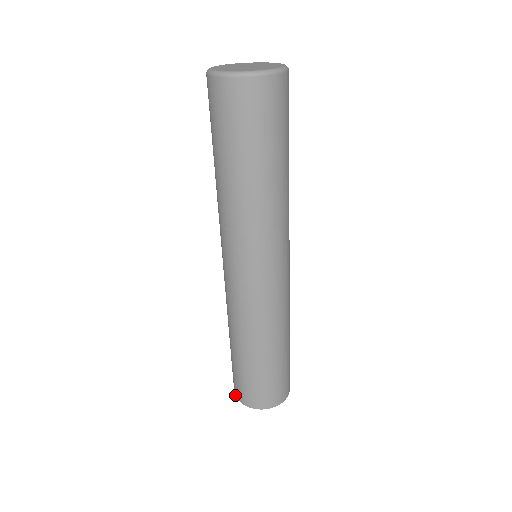
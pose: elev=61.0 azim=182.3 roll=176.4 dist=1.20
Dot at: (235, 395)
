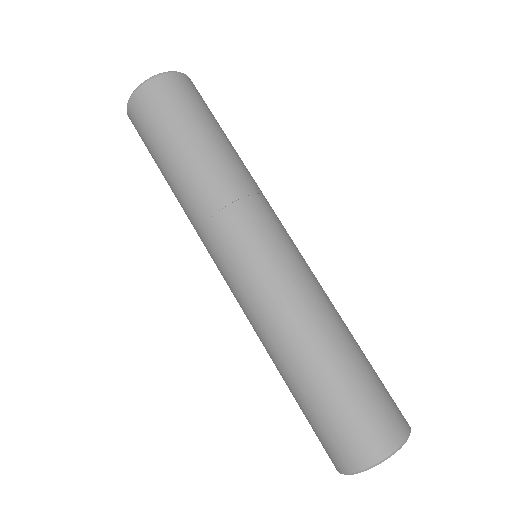
Dot at: occluded
